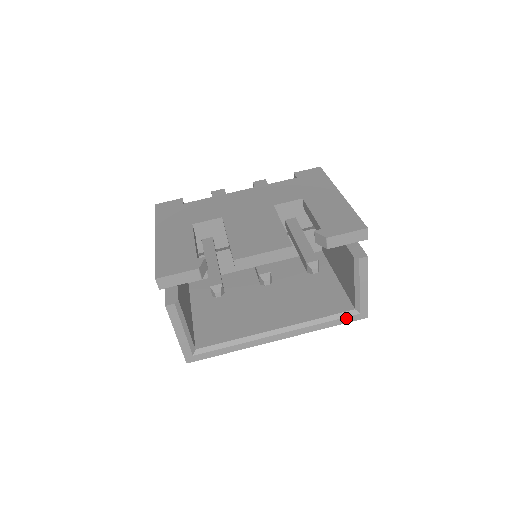
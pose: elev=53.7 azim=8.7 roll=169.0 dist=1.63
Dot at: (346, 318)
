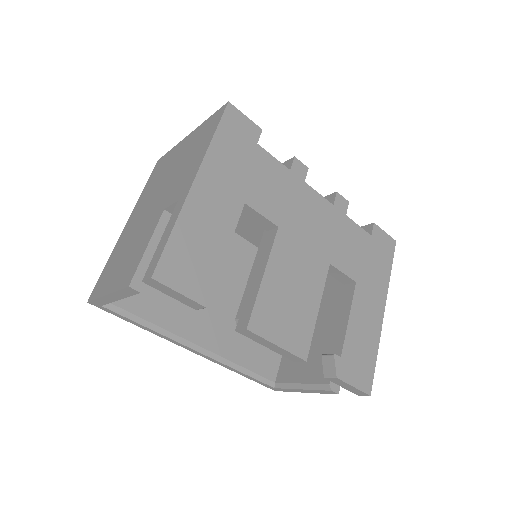
Dot at: (261, 382)
